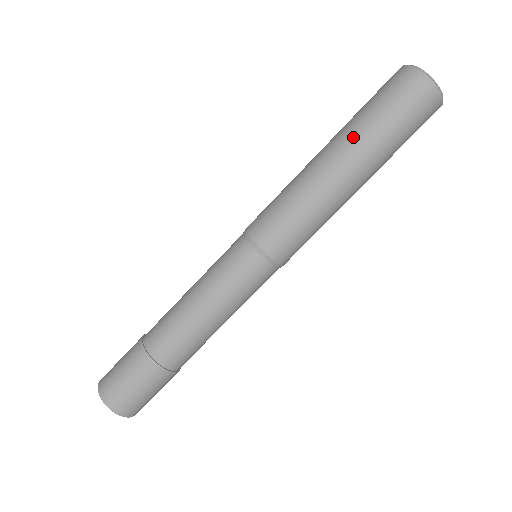
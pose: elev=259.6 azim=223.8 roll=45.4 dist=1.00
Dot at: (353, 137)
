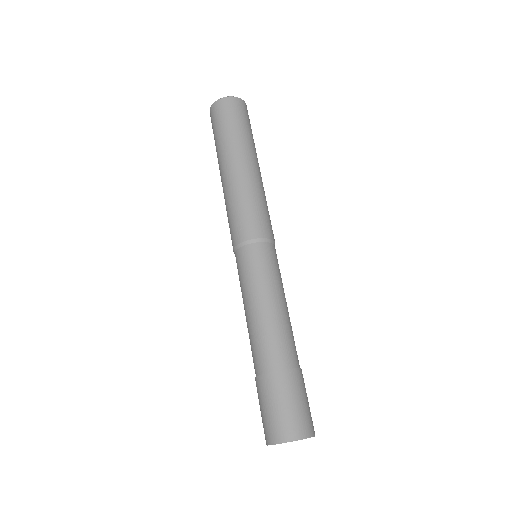
Dot at: (221, 153)
